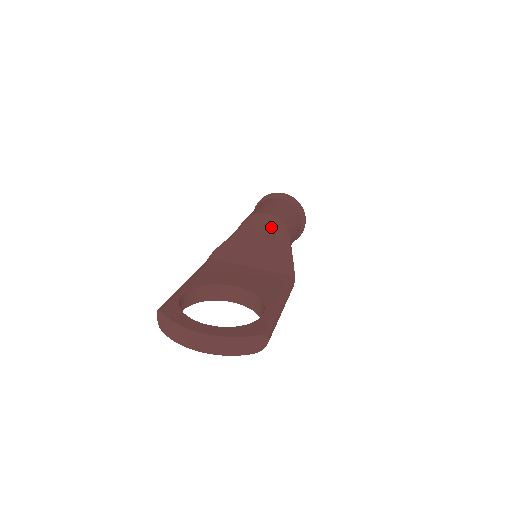
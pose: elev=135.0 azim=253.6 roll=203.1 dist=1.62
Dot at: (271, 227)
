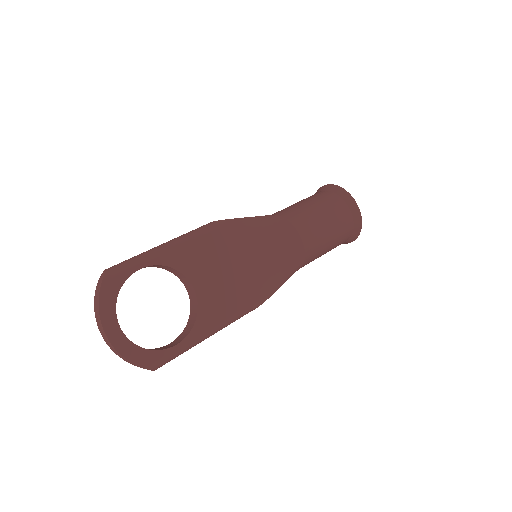
Dot at: (289, 254)
